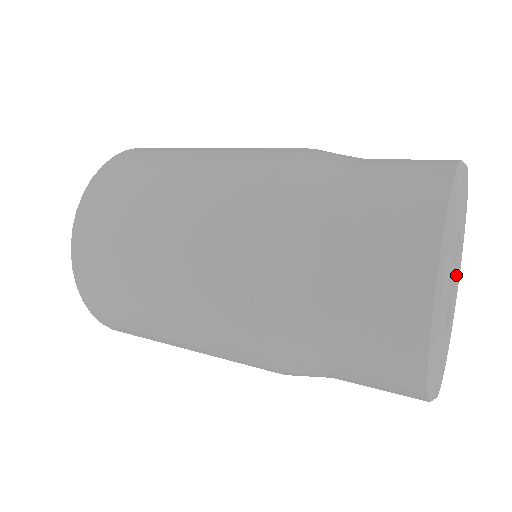
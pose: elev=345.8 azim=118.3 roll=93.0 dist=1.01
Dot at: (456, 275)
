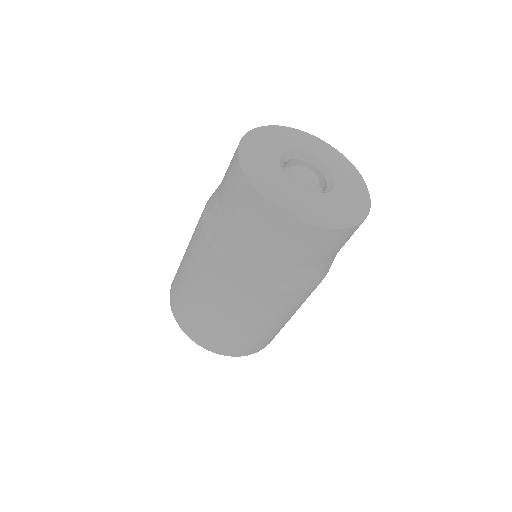
Dot at: (331, 190)
